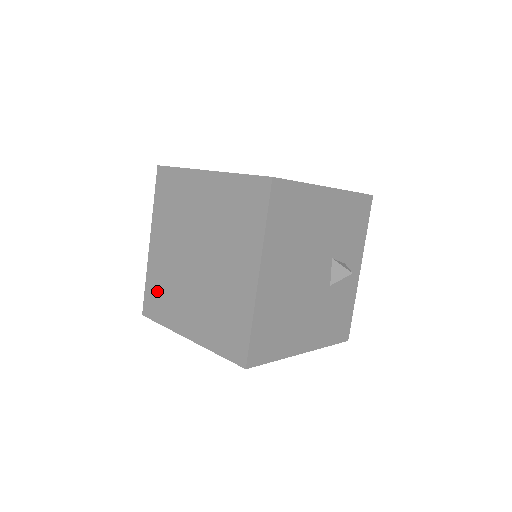
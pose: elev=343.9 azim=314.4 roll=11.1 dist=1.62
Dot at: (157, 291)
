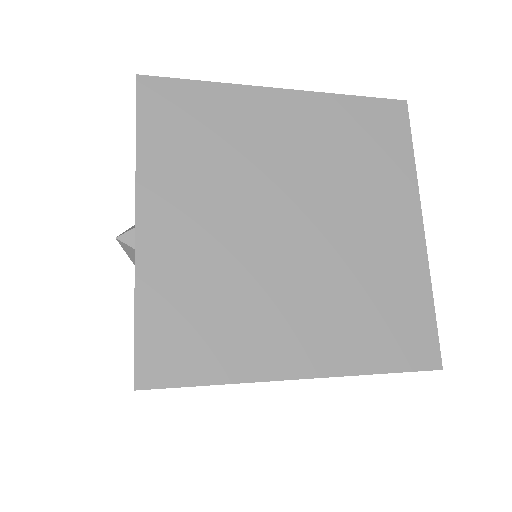
Dot at: (184, 316)
